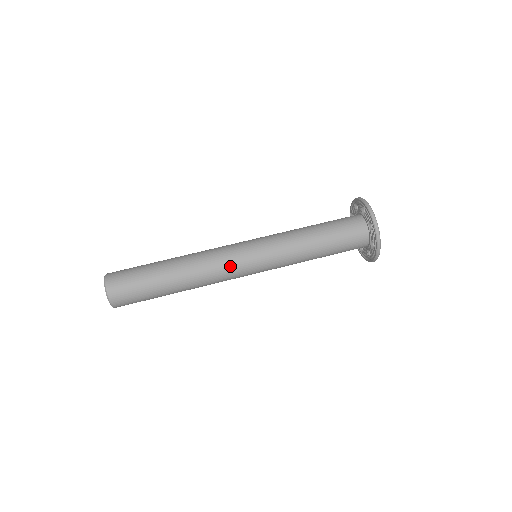
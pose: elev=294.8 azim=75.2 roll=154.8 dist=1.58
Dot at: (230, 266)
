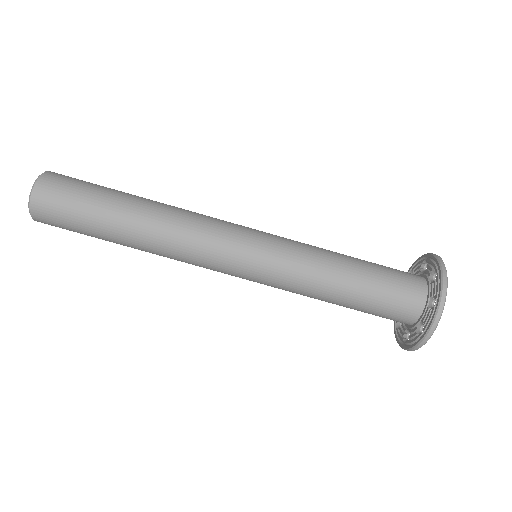
Dot at: (212, 250)
